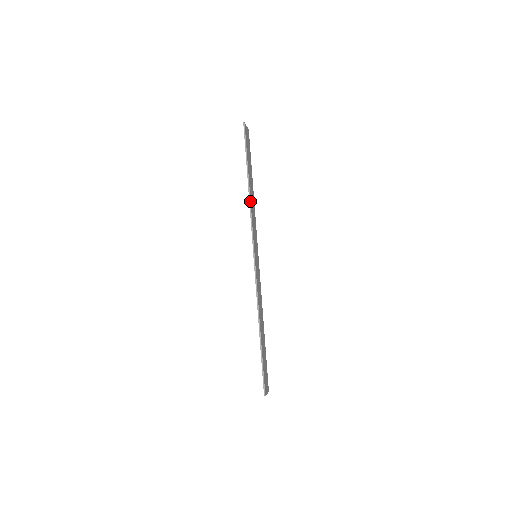
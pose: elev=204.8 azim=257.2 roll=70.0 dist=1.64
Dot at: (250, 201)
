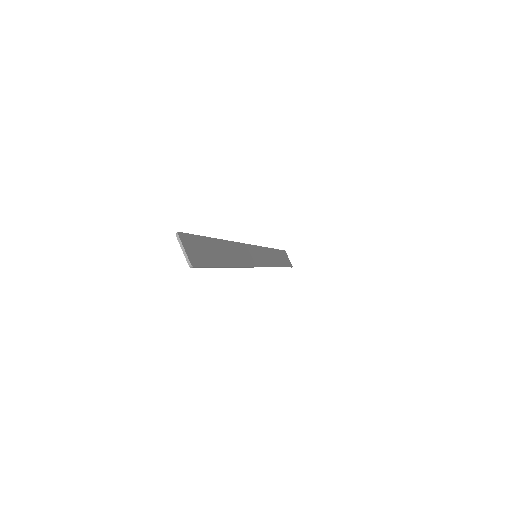
Dot at: (267, 248)
